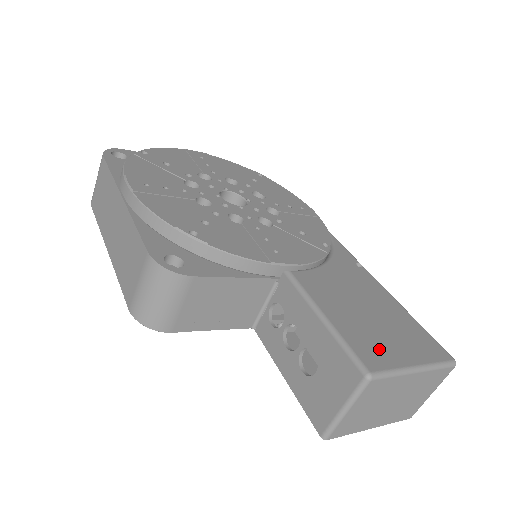
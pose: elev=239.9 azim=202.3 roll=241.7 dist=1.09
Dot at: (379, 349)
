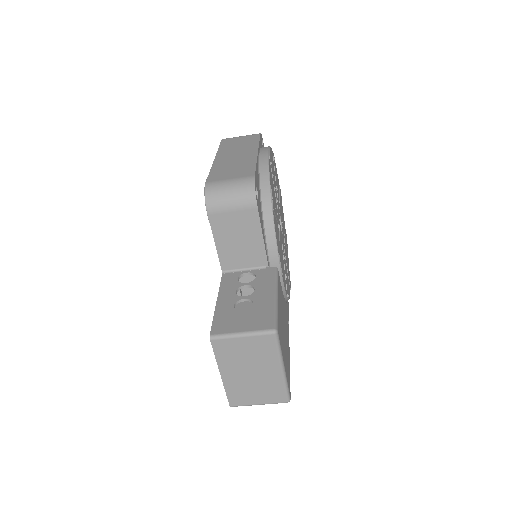
Dot at: occluded
